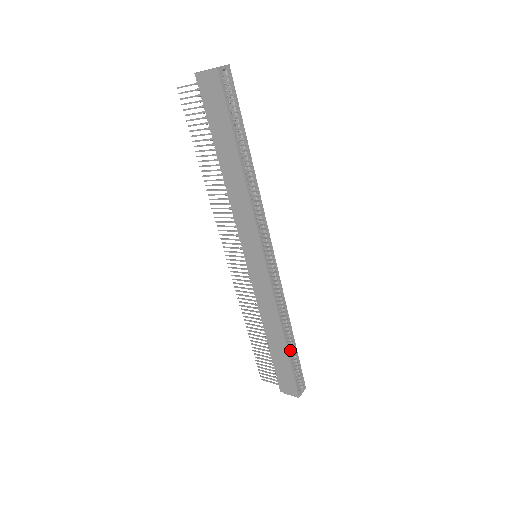
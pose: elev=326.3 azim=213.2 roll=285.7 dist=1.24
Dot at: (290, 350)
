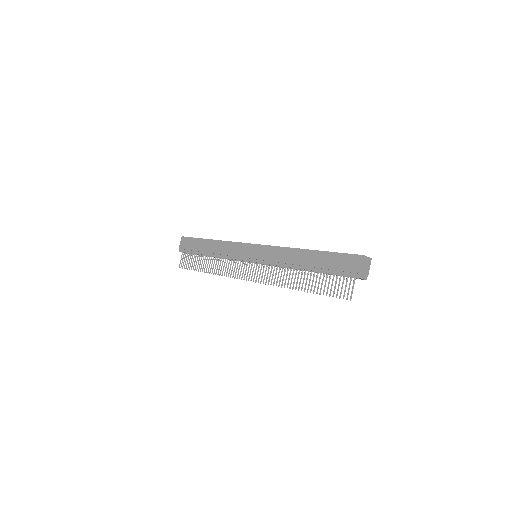
Dot at: (321, 252)
